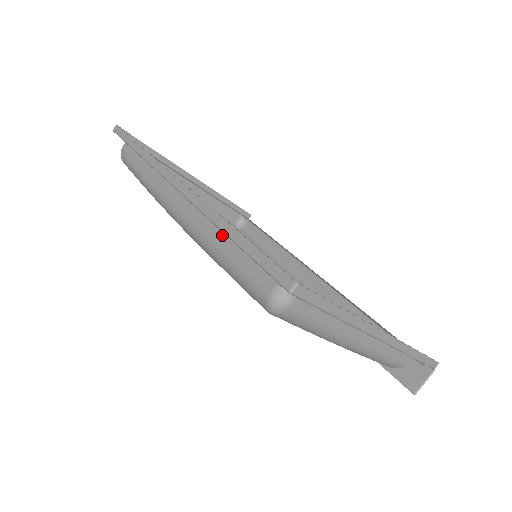
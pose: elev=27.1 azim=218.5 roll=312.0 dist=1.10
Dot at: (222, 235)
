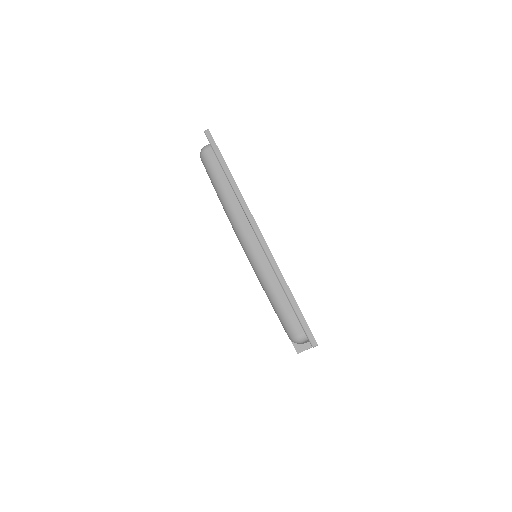
Dot at: (278, 286)
